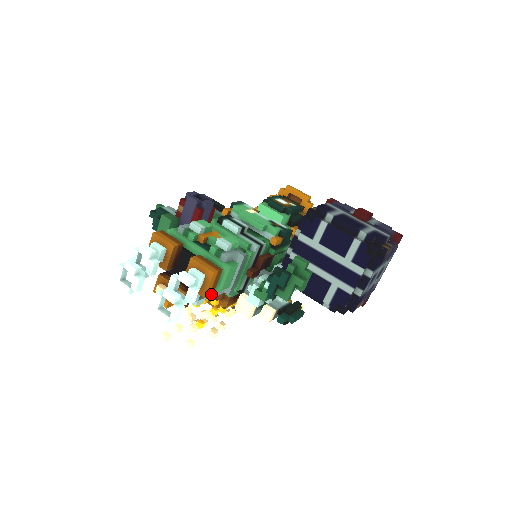
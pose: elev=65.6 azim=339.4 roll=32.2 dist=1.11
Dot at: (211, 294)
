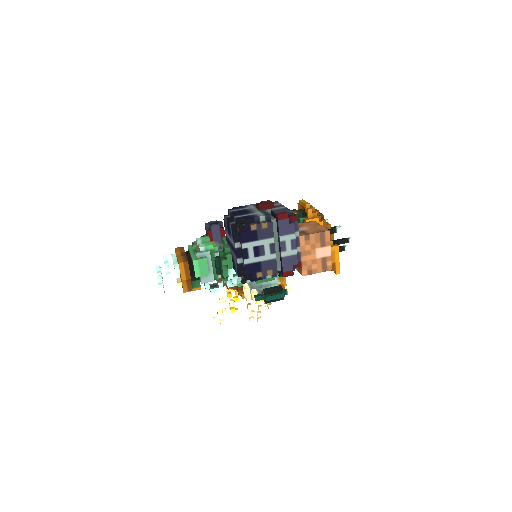
Dot at: (189, 278)
